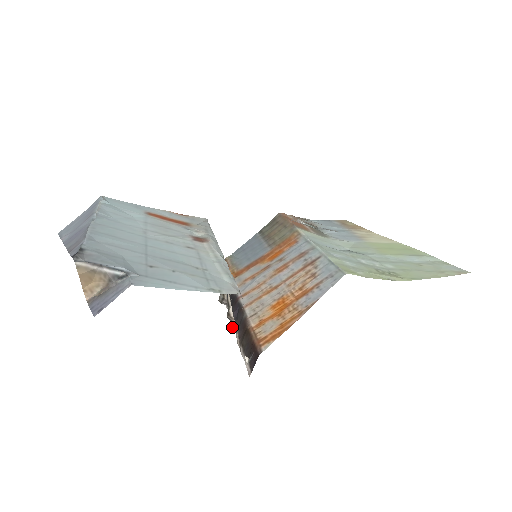
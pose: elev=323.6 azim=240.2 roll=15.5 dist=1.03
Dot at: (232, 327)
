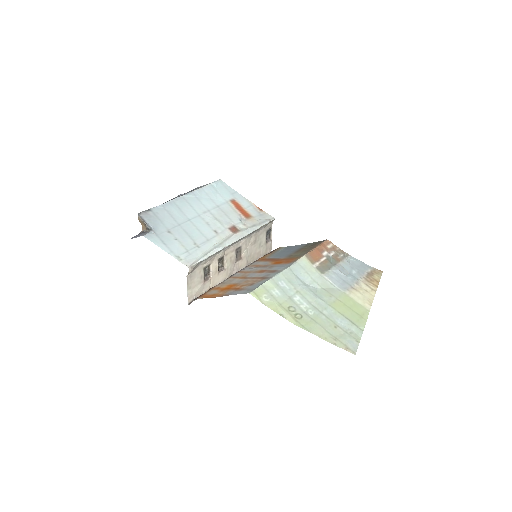
Dot at: occluded
